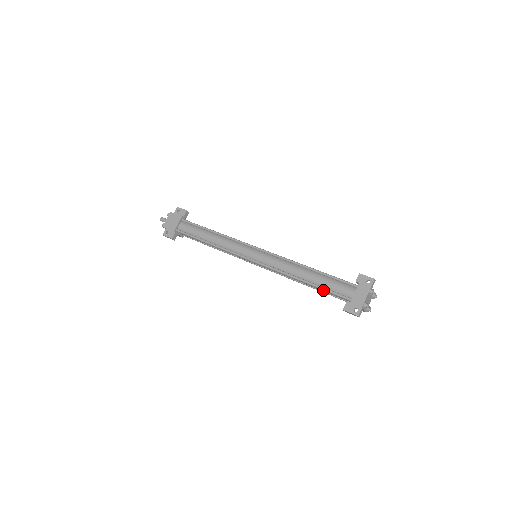
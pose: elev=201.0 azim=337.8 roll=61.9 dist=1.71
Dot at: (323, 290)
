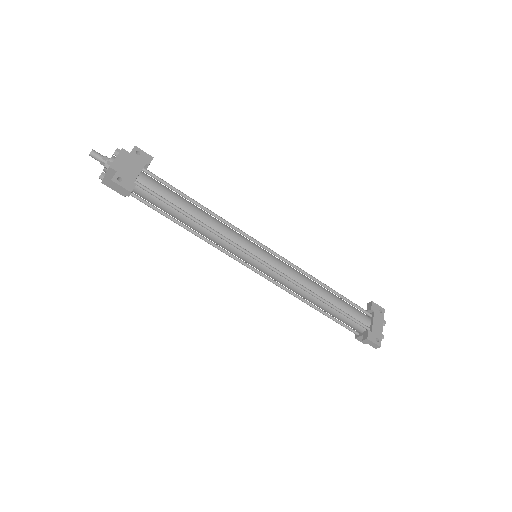
Dot at: (338, 314)
